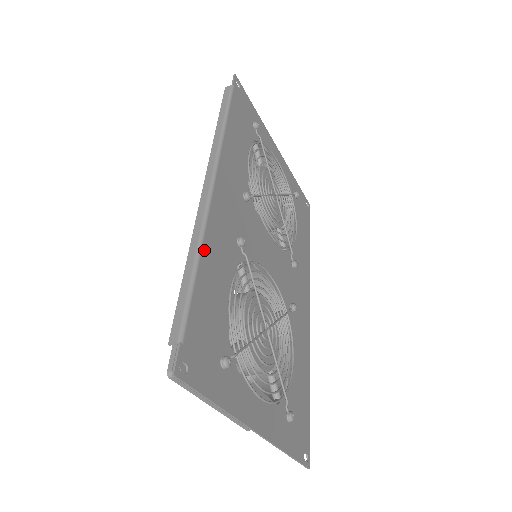
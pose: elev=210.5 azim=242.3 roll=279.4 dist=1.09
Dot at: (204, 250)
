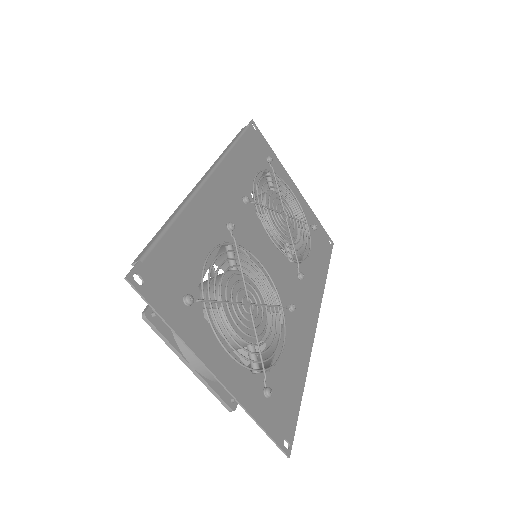
Dot at: (185, 213)
